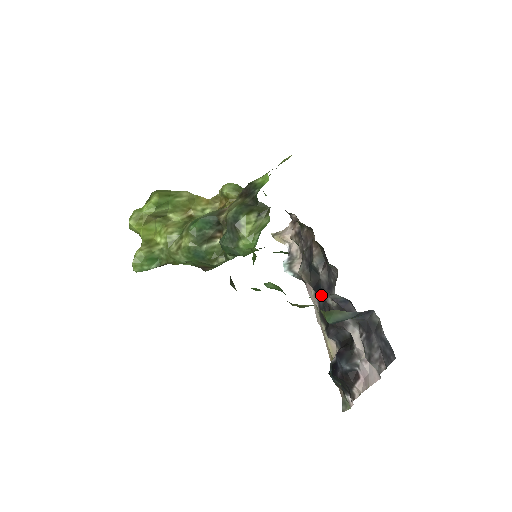
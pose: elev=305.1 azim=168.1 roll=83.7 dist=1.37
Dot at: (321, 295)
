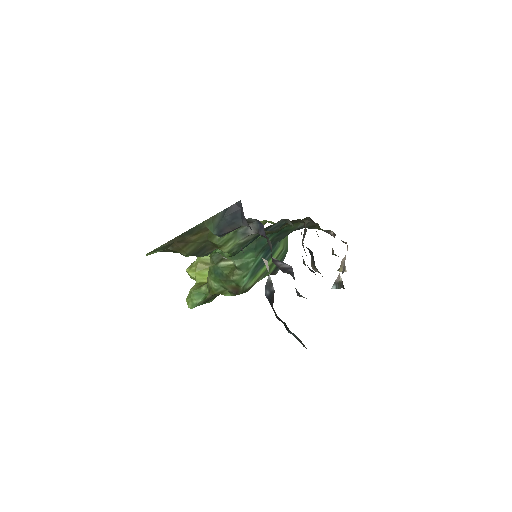
Dot at: occluded
